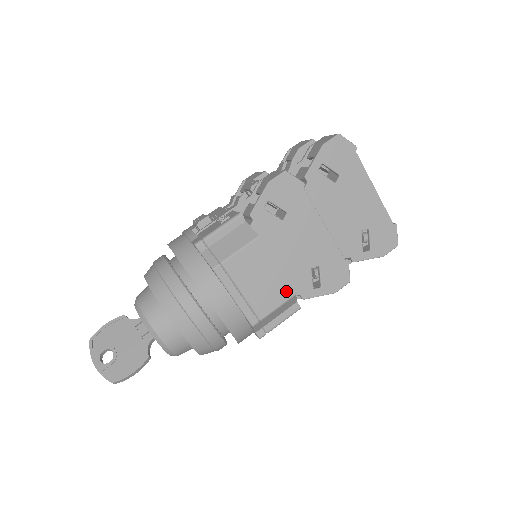
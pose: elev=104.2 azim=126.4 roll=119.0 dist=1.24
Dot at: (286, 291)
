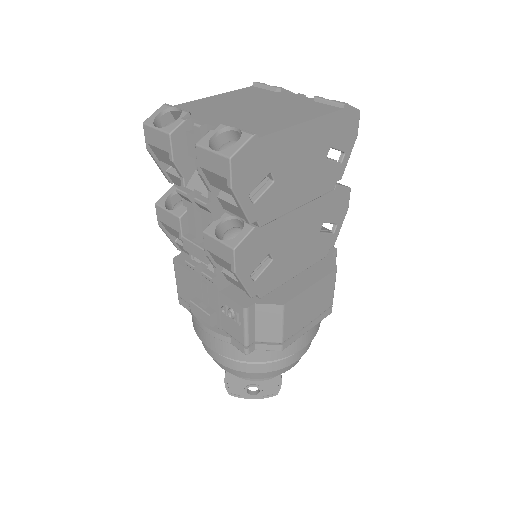
Dot at: (330, 279)
